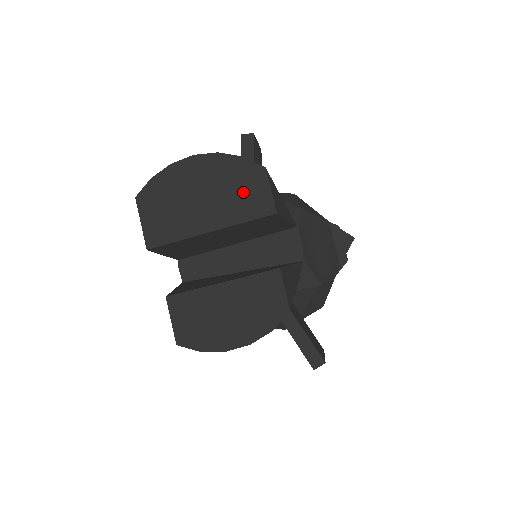
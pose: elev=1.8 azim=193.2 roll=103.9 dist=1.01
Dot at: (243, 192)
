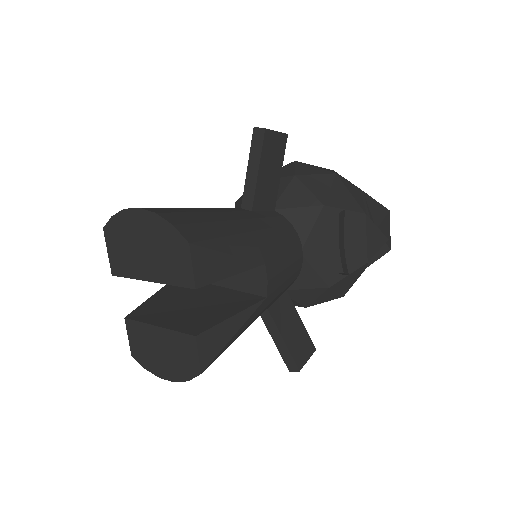
Dot at: (172, 258)
